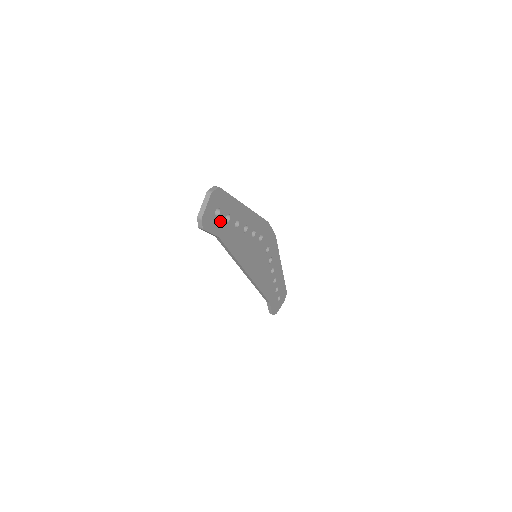
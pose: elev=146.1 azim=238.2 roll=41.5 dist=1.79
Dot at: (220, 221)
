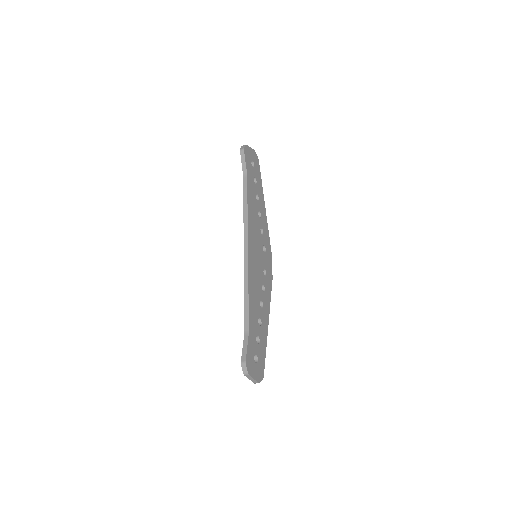
Dot at: (251, 171)
